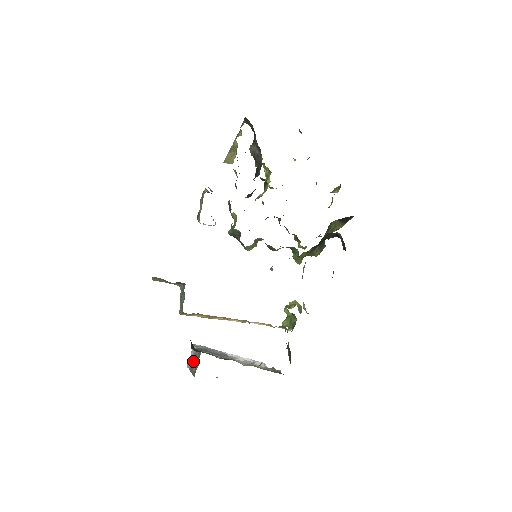
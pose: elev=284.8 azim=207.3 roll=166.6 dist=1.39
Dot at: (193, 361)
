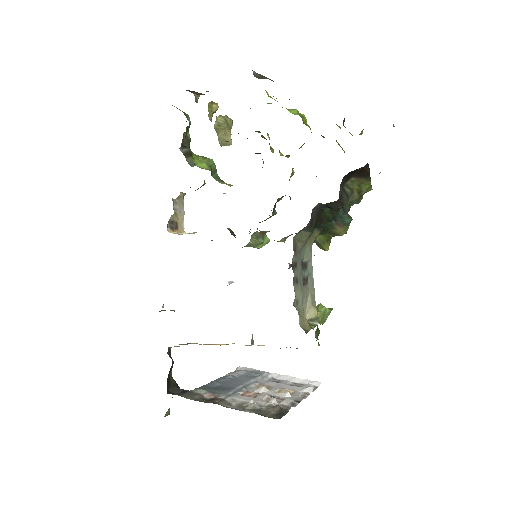
Dot at: occluded
